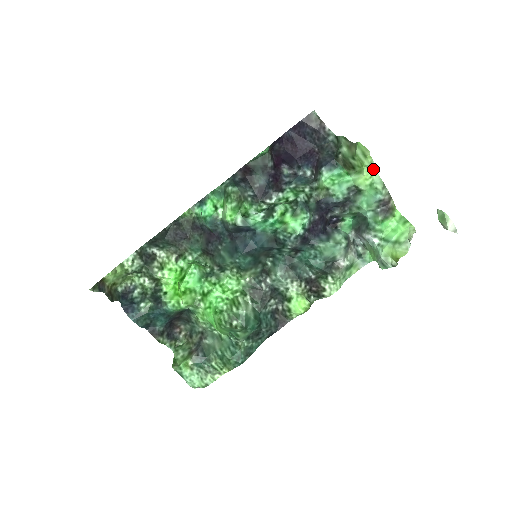
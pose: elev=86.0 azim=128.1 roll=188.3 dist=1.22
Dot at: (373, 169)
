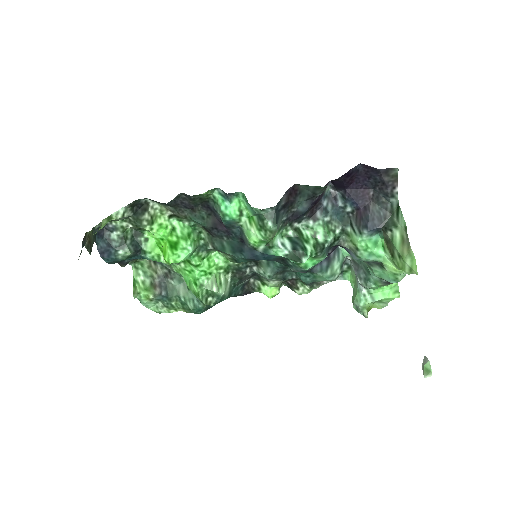
Dot at: occluded
